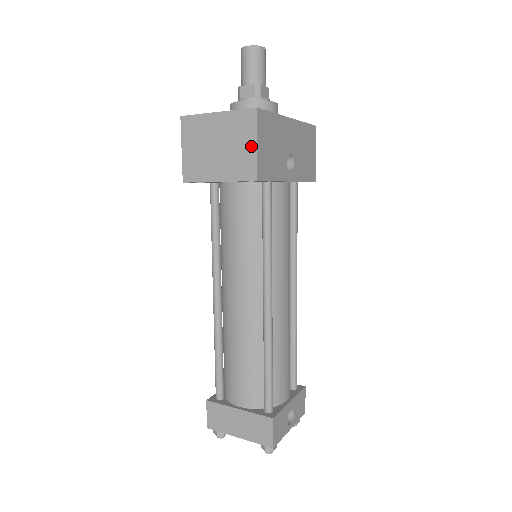
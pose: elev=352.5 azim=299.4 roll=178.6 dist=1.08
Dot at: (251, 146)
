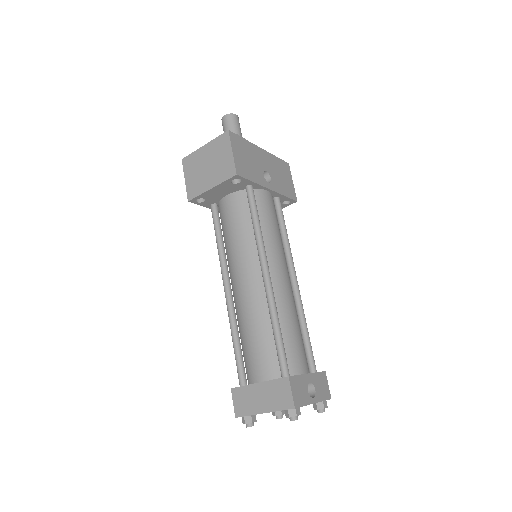
Dot at: (229, 155)
